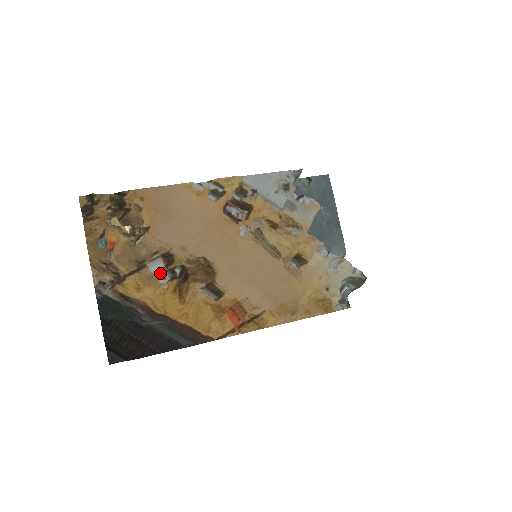
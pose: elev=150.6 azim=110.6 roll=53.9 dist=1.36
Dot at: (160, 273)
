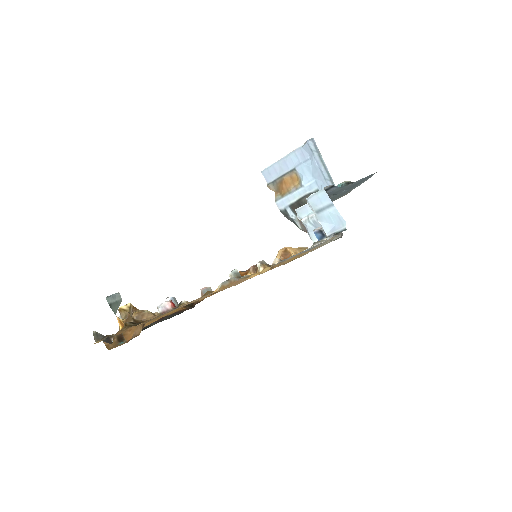
Dot at: occluded
